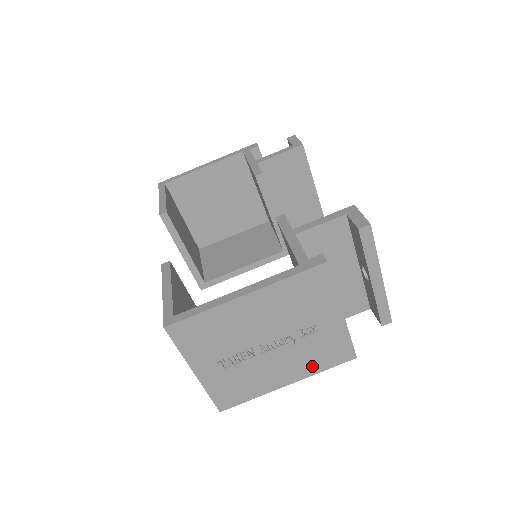
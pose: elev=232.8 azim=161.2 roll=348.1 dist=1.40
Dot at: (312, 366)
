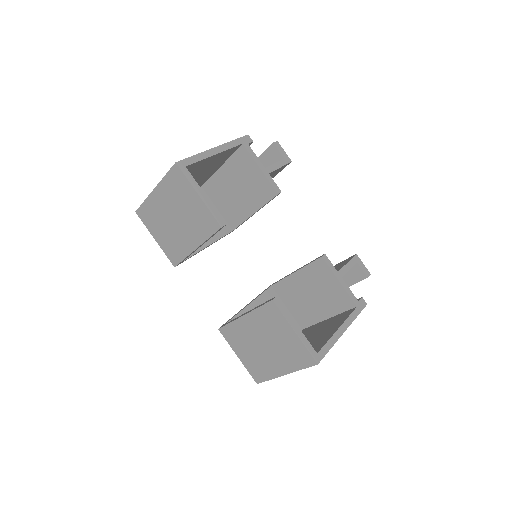
Dot at: occluded
